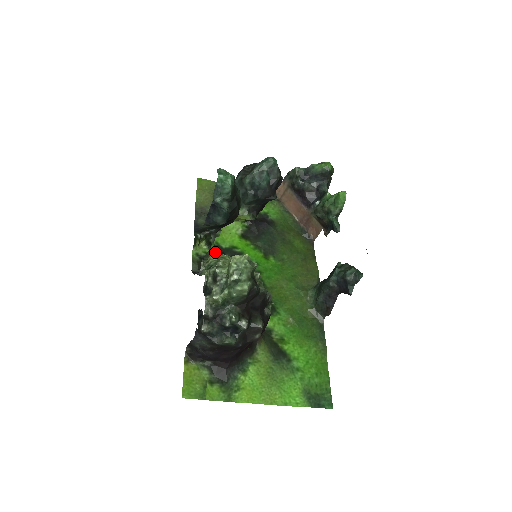
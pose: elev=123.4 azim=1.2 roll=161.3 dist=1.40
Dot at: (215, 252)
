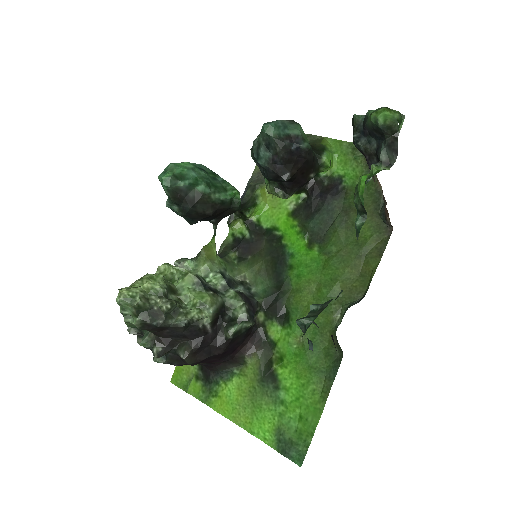
Dot at: (252, 233)
